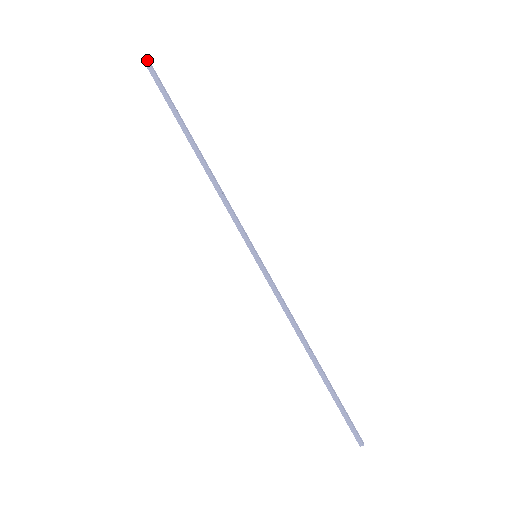
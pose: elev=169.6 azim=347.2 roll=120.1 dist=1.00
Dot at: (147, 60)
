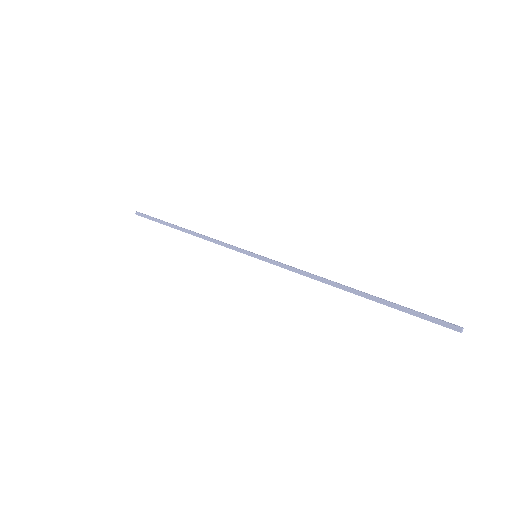
Dot at: (137, 212)
